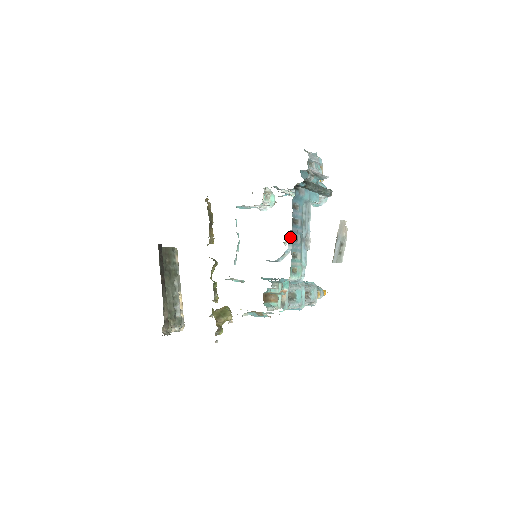
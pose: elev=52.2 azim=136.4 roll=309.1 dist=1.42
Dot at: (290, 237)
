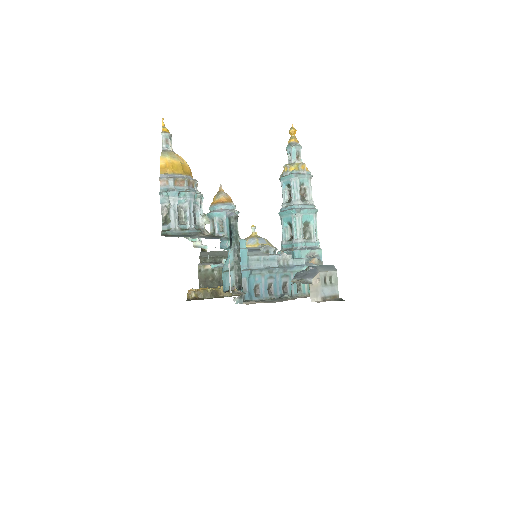
Dot at: occluded
